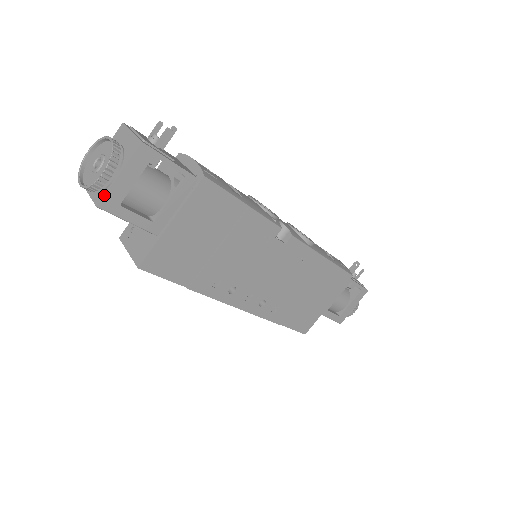
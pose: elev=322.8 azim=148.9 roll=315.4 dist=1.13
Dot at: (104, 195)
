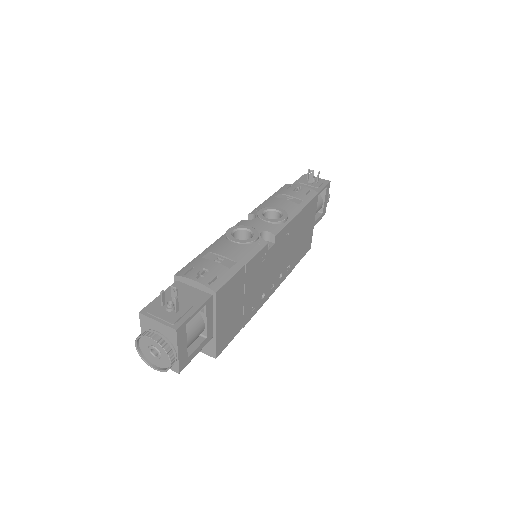
Dot at: (178, 366)
